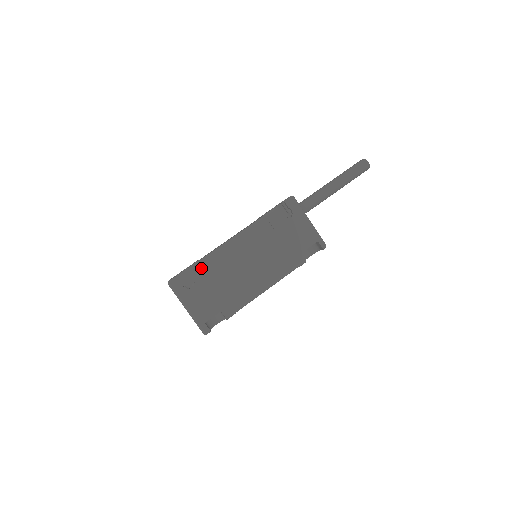
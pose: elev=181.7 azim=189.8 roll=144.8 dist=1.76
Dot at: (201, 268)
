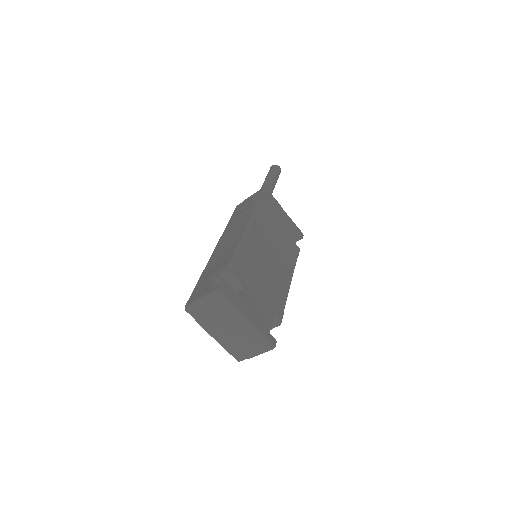
Dot at: (239, 267)
